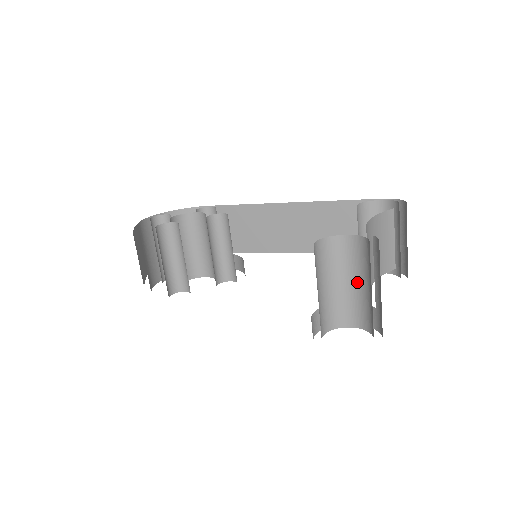
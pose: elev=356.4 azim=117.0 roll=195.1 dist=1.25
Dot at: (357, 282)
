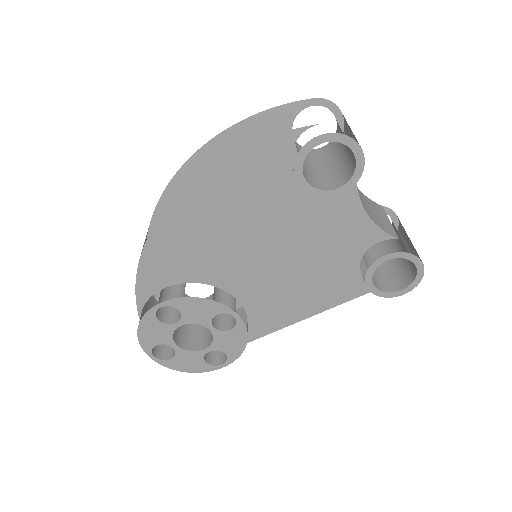
Dot at: (337, 160)
